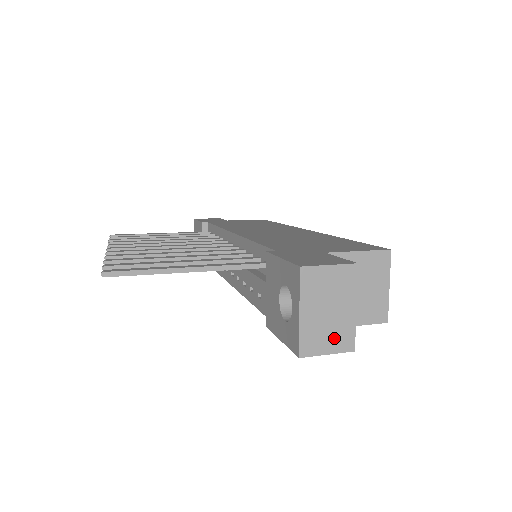
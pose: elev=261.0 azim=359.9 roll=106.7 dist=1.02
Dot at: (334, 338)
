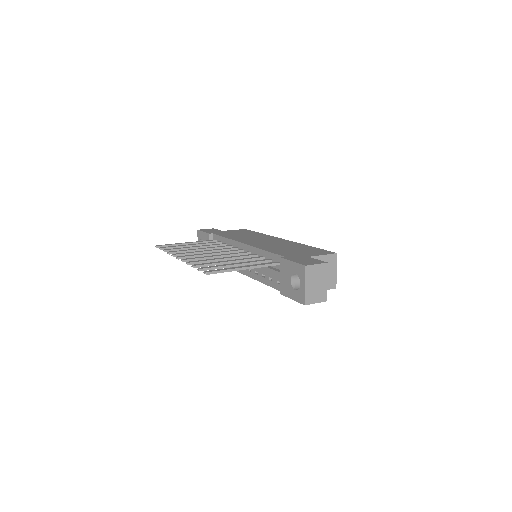
Dot at: (319, 296)
